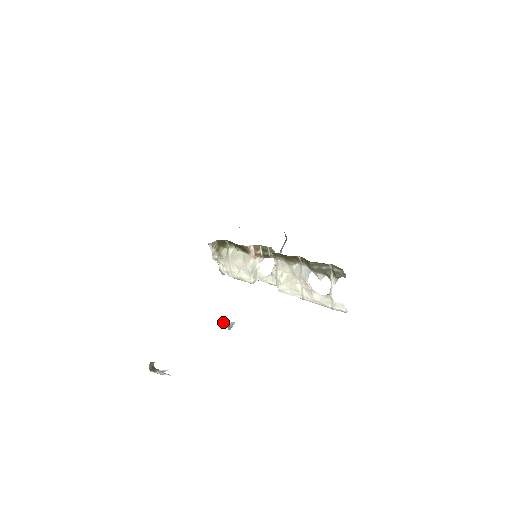
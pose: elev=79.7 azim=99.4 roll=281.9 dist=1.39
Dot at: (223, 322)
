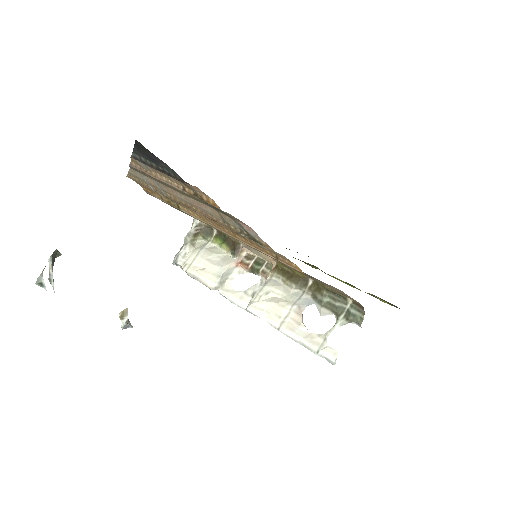
Dot at: (125, 313)
